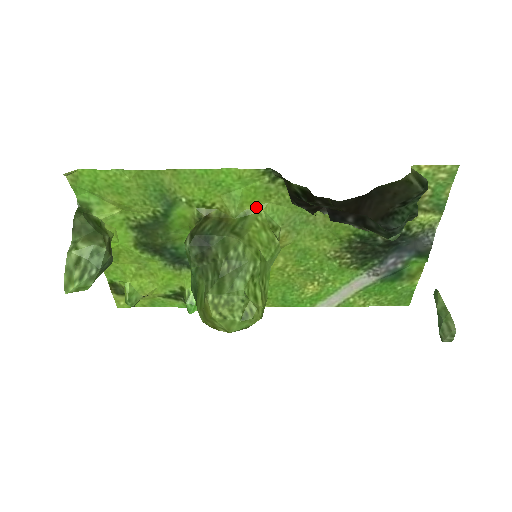
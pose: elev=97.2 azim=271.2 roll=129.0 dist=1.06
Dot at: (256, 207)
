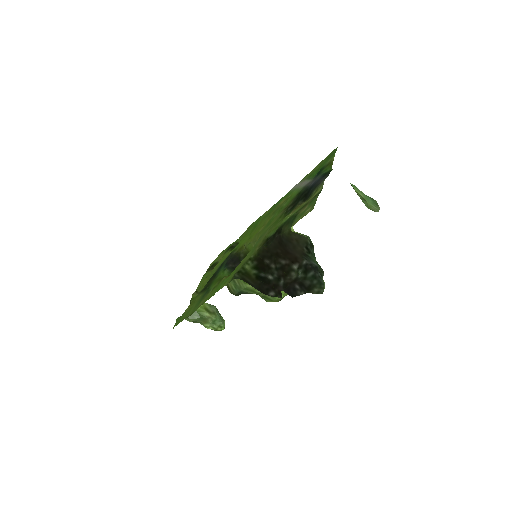
Dot at: occluded
